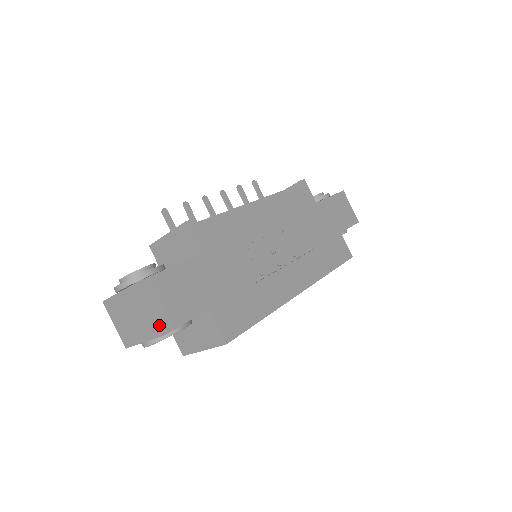
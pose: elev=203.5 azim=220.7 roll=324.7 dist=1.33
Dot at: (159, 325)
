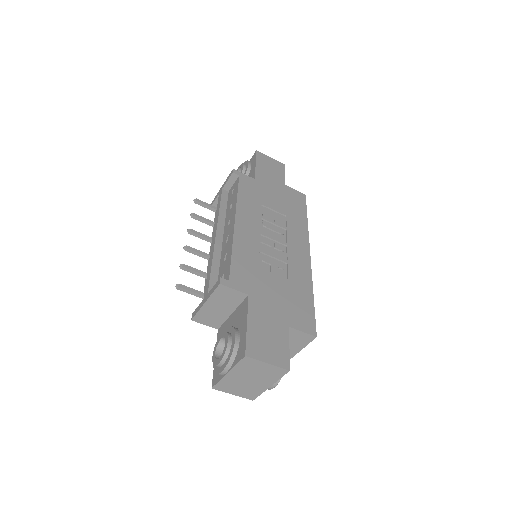
Dot at: (280, 369)
